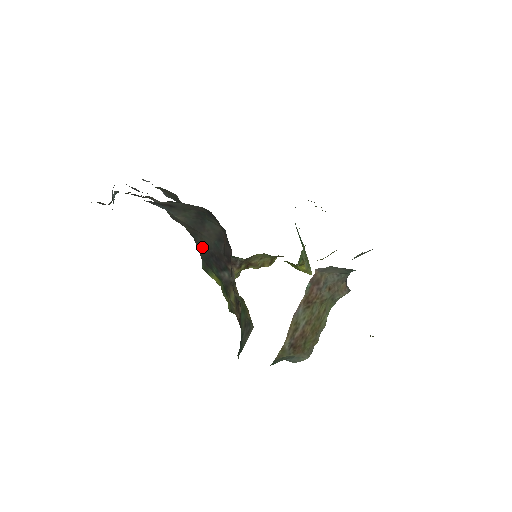
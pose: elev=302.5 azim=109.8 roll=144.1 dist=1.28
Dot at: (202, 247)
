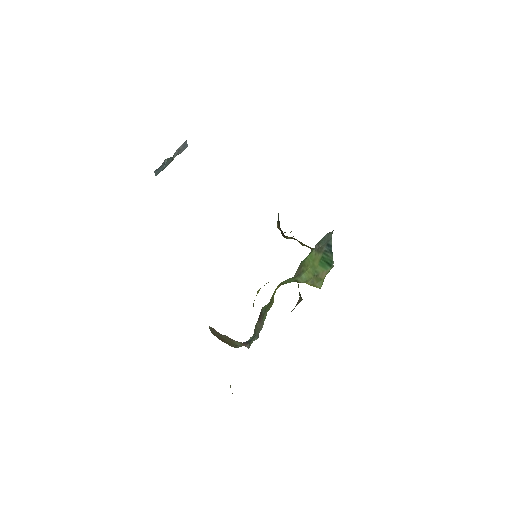
Dot at: occluded
